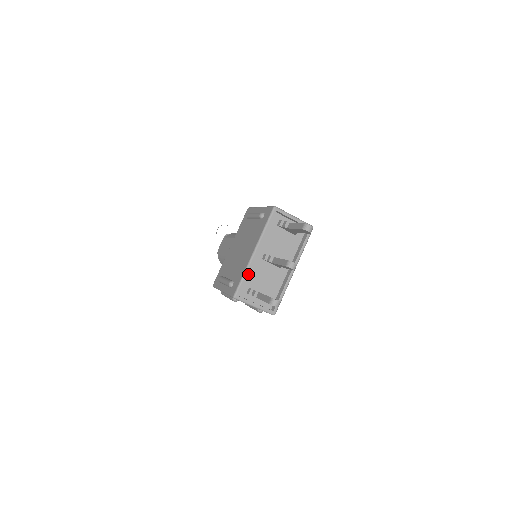
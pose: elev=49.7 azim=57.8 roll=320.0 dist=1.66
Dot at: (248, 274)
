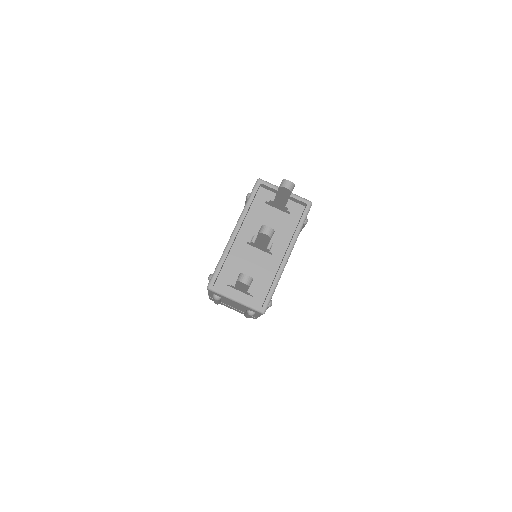
Dot at: (229, 261)
